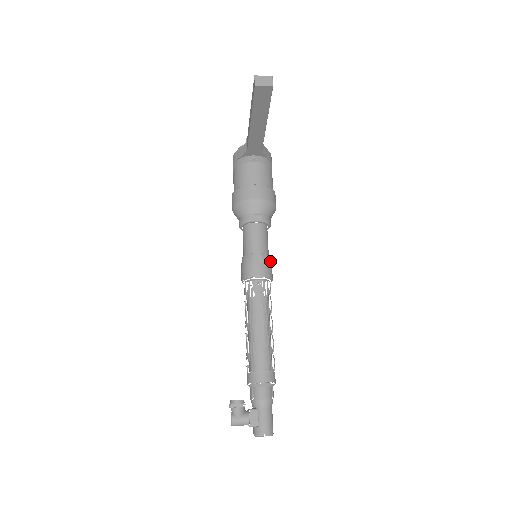
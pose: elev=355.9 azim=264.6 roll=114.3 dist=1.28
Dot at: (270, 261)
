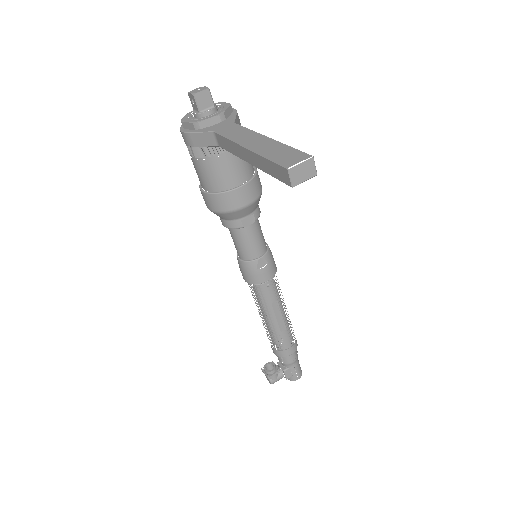
Dot at: (271, 253)
